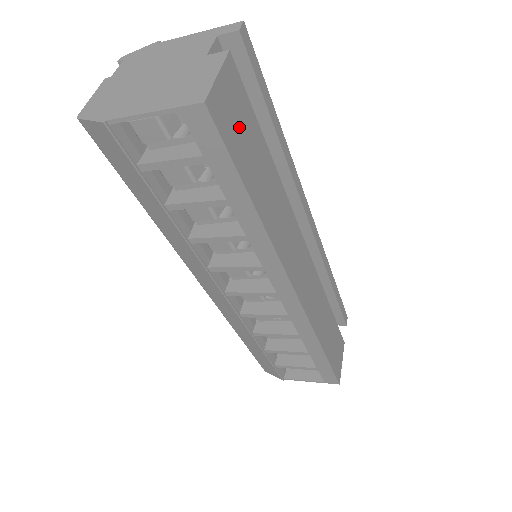
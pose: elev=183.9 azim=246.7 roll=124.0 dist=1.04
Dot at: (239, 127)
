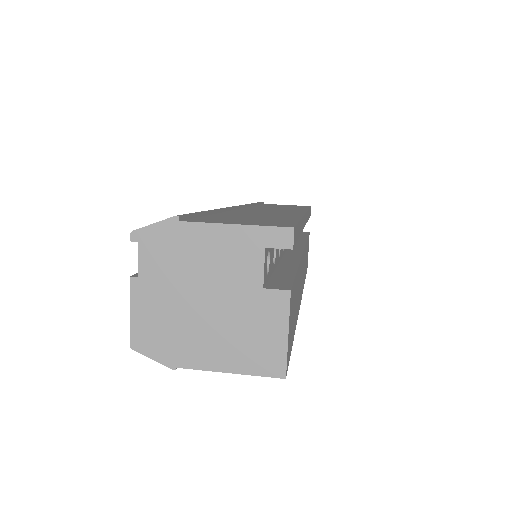
Dot at: (292, 320)
